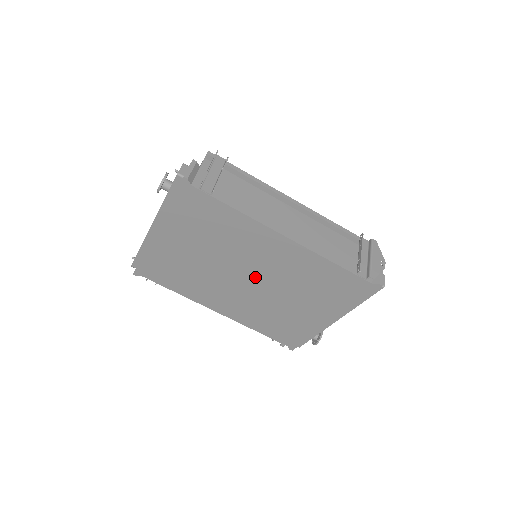
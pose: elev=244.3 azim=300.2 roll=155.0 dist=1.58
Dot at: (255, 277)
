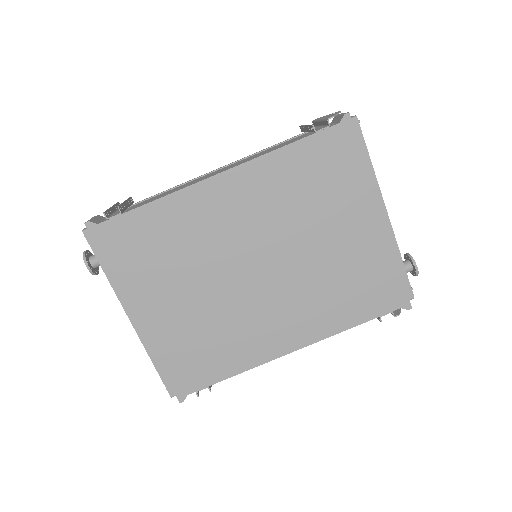
Dot at: (259, 257)
